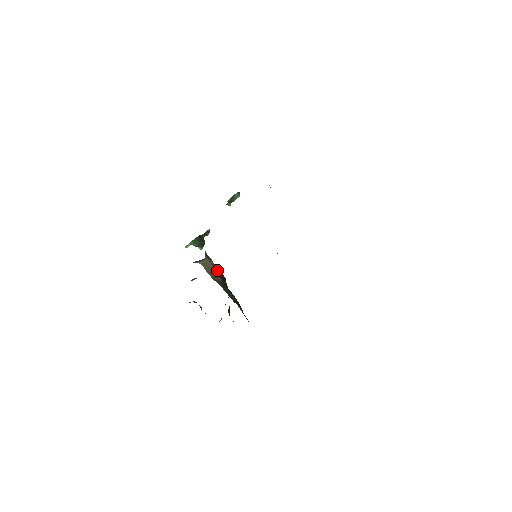
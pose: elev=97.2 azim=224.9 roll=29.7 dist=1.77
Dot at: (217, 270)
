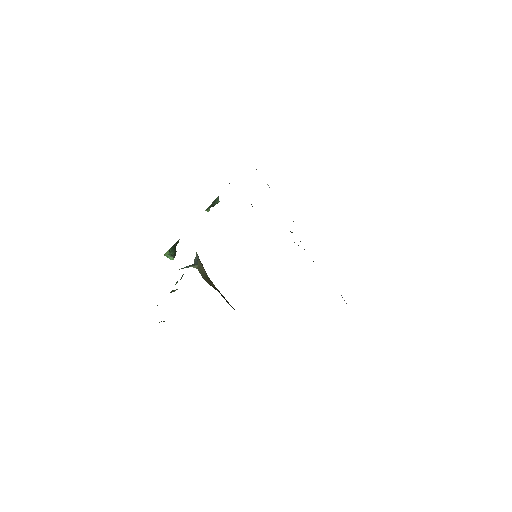
Dot at: occluded
